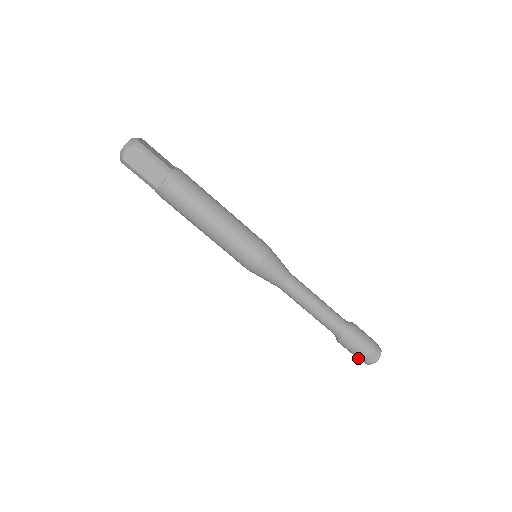
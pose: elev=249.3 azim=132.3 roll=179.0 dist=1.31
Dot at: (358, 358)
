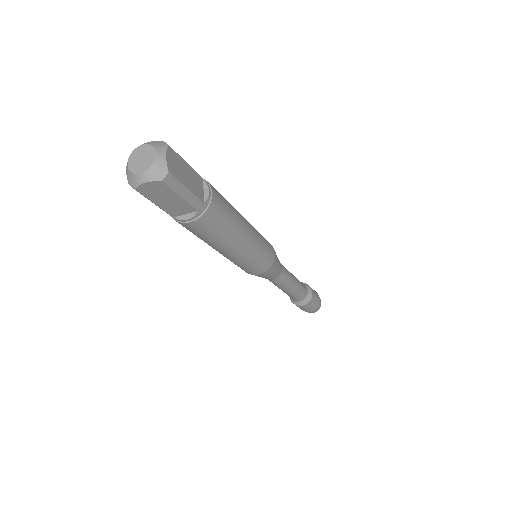
Dot at: occluded
